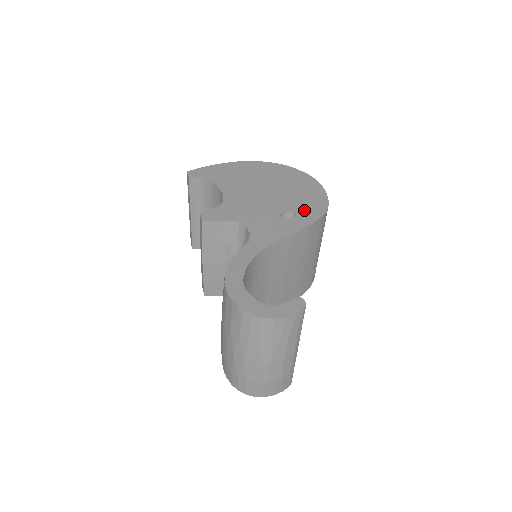
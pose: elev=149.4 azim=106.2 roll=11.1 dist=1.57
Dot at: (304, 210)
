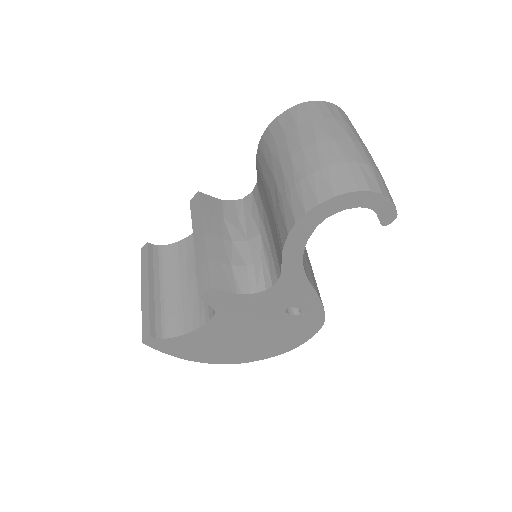
Dot at: occluded
